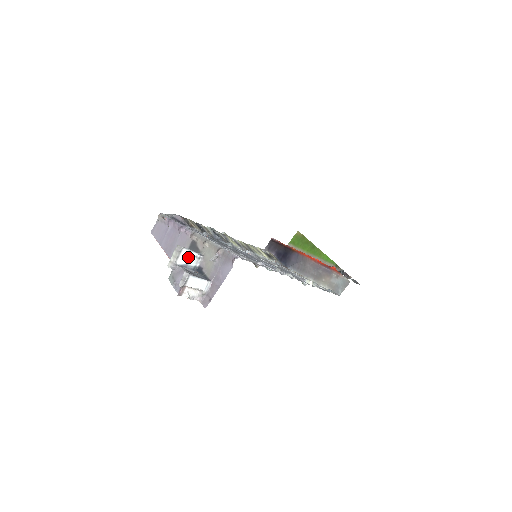
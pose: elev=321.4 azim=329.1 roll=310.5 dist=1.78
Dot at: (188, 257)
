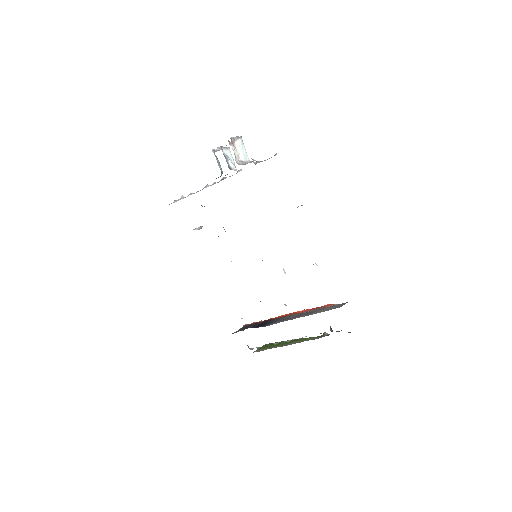
Dot at: (229, 158)
